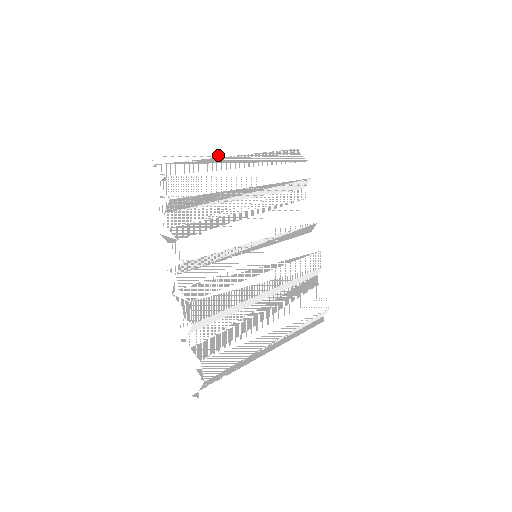
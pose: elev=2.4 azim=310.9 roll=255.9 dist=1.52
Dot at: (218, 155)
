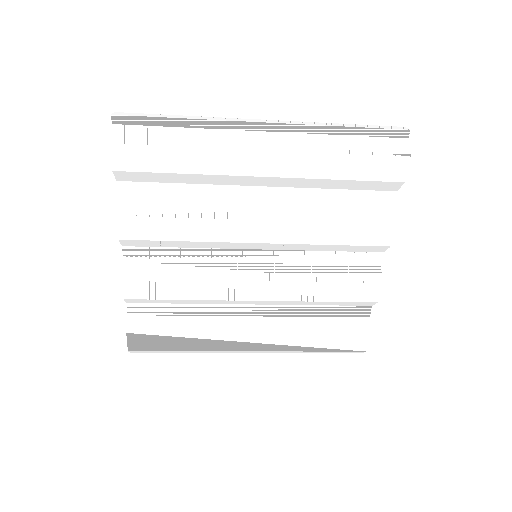
Dot at: (222, 123)
